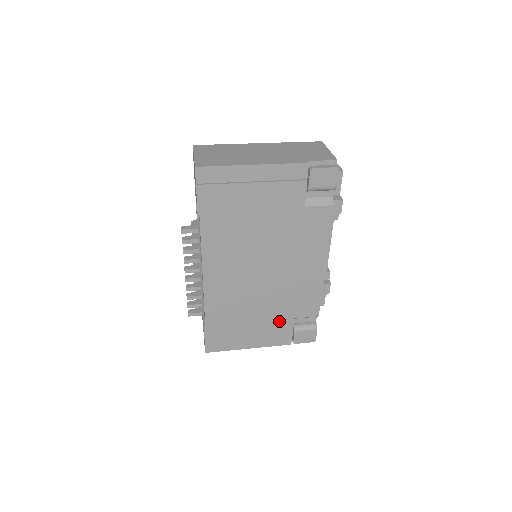
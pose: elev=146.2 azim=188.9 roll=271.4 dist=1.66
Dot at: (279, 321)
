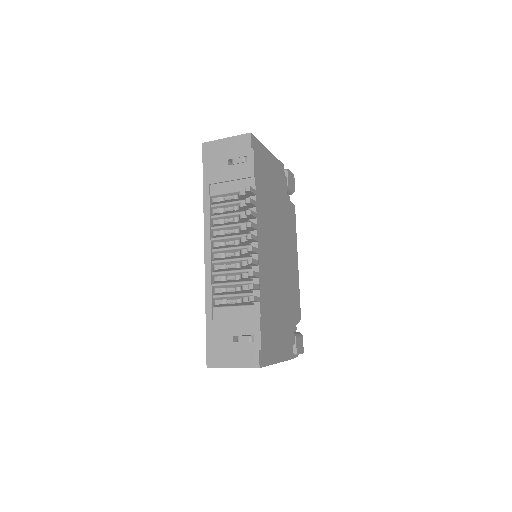
Dot at: (289, 322)
